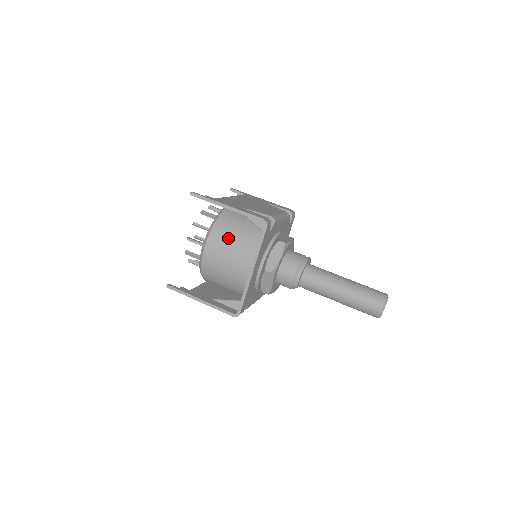
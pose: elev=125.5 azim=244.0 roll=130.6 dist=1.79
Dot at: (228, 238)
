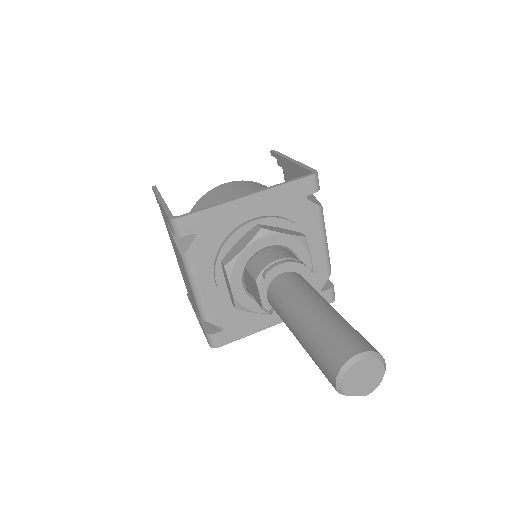
Dot at: (259, 187)
